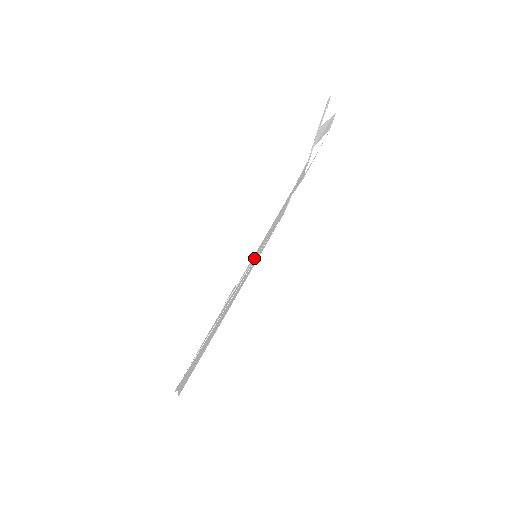
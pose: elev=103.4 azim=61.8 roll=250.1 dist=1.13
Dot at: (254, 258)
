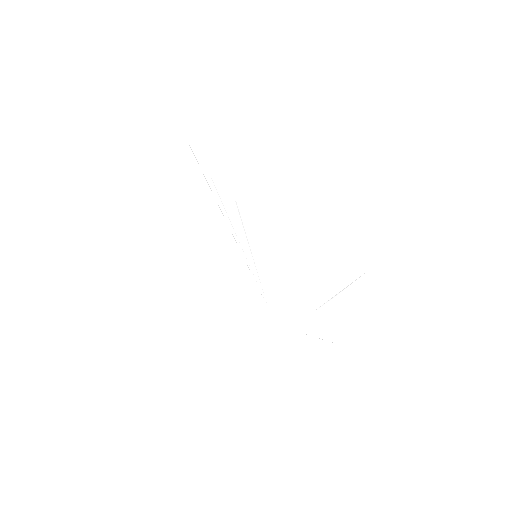
Dot at: (254, 255)
